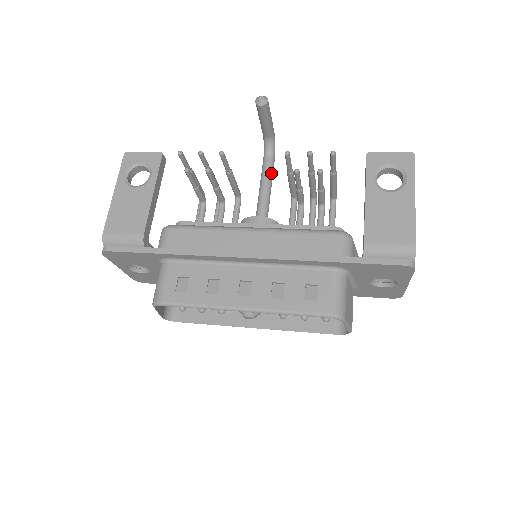
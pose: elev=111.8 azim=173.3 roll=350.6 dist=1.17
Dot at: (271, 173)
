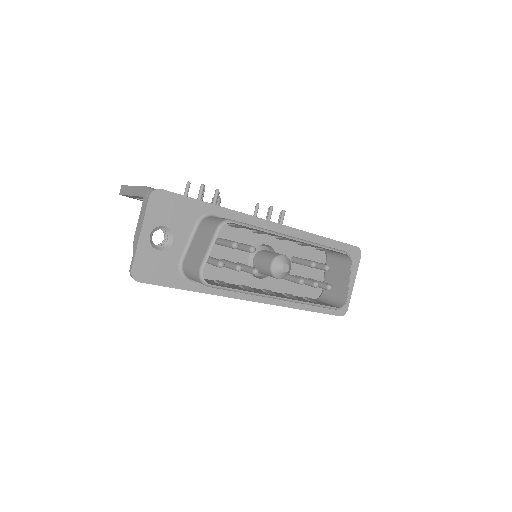
Dot at: occluded
